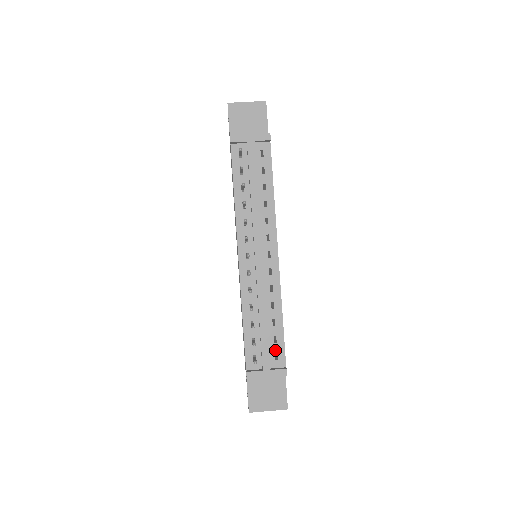
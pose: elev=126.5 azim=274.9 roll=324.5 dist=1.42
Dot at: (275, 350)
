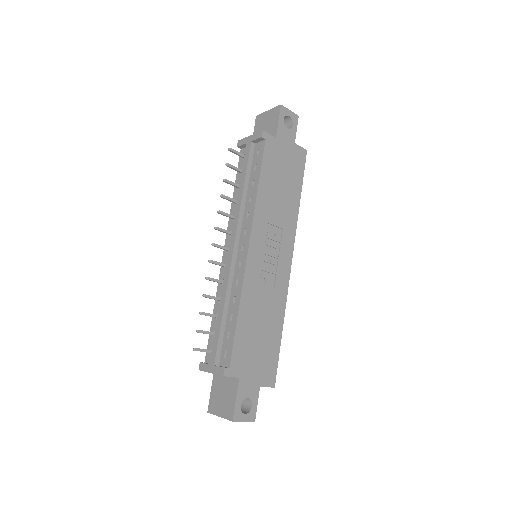
Dot at: (226, 347)
